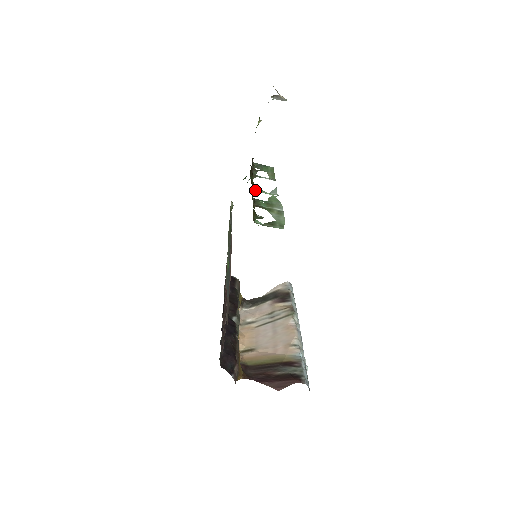
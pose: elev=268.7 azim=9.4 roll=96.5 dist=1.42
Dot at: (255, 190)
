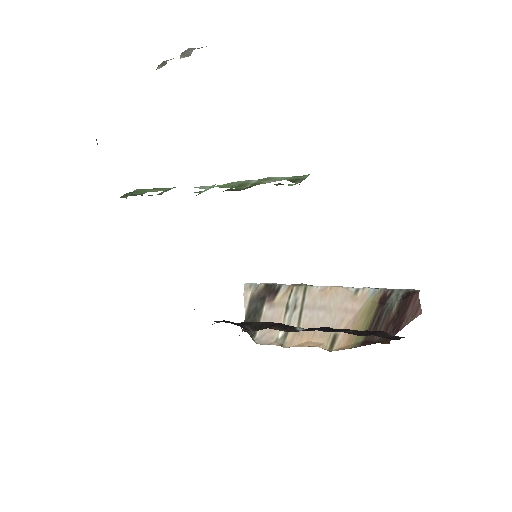
Dot at: occluded
